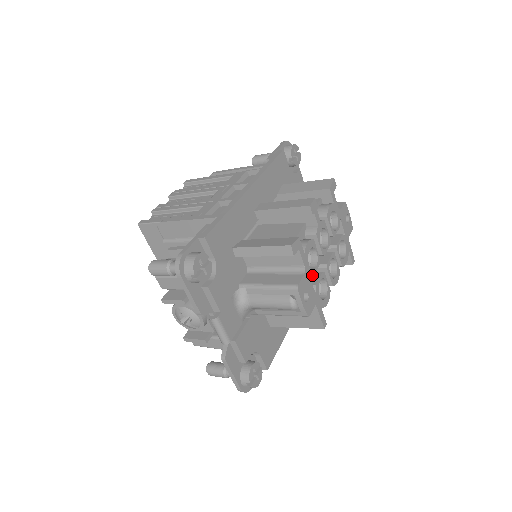
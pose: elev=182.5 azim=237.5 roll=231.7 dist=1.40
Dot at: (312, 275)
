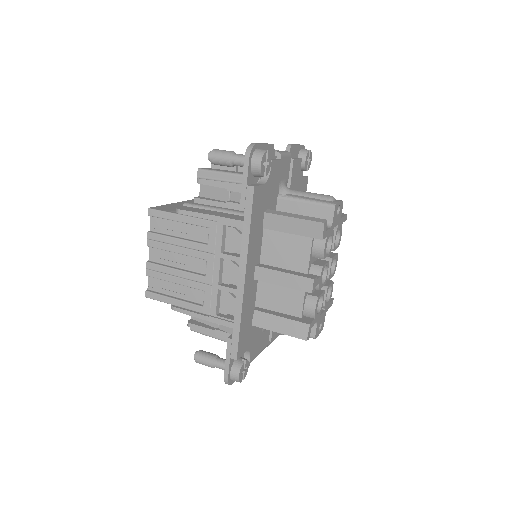
Dot at: (321, 310)
